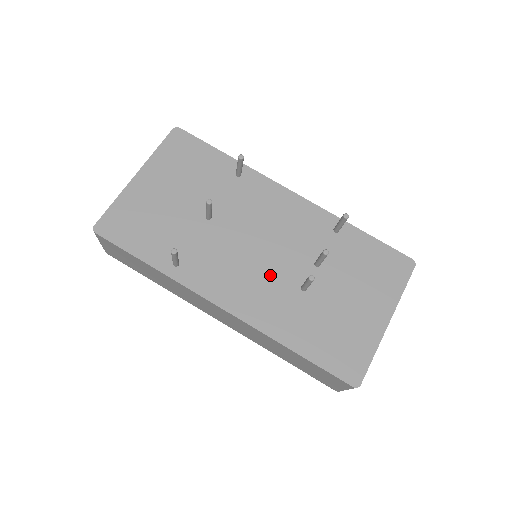
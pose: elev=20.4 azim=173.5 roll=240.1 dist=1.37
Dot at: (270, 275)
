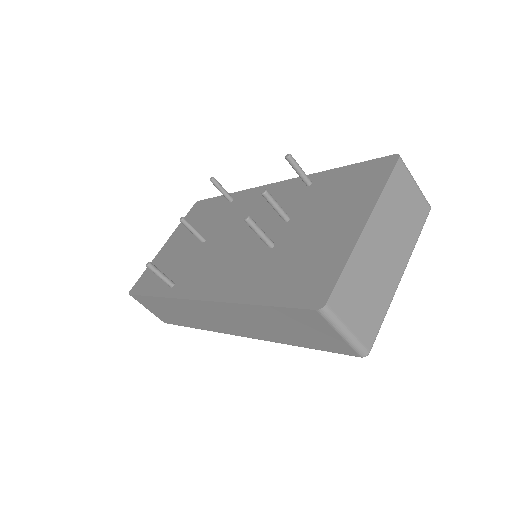
Dot at: (243, 253)
